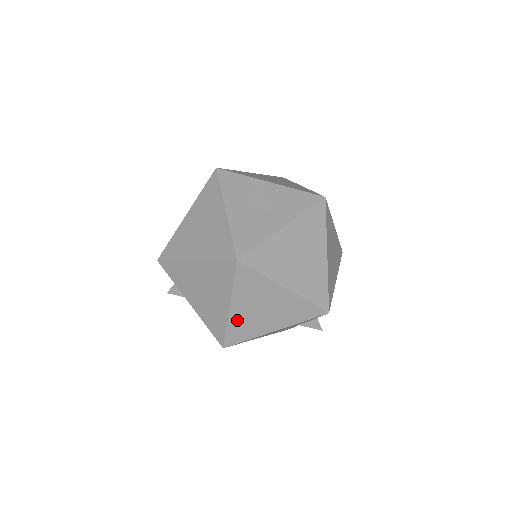
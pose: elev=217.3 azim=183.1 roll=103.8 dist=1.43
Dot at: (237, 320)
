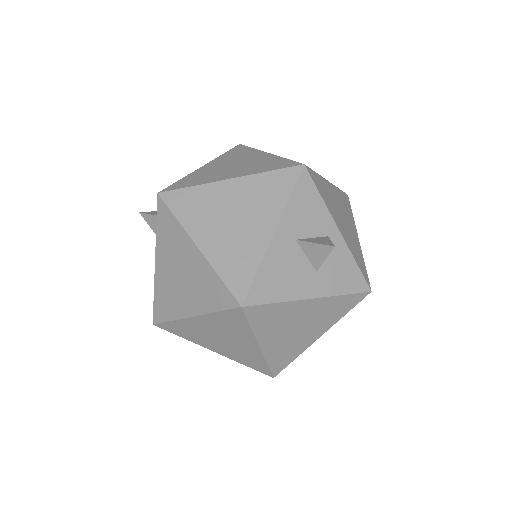
Dot at: (189, 325)
